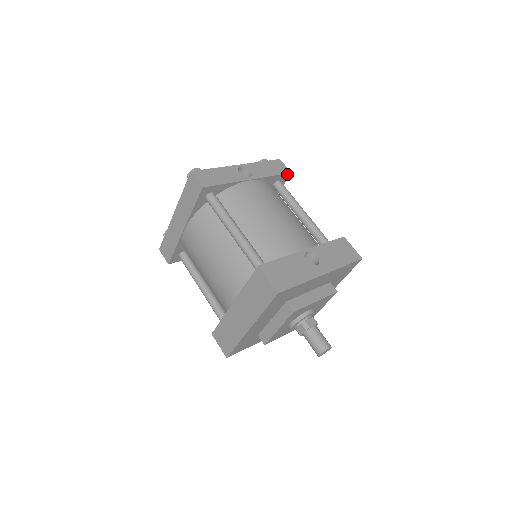
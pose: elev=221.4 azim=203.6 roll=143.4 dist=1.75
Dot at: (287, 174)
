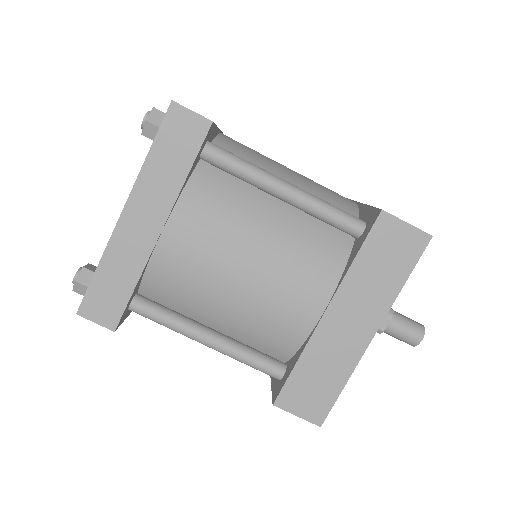
Dot at: occluded
